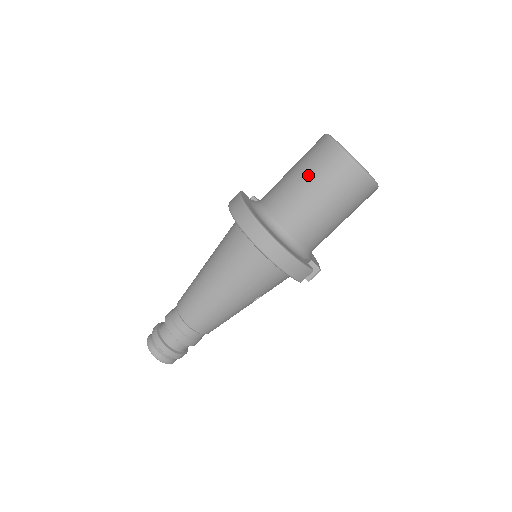
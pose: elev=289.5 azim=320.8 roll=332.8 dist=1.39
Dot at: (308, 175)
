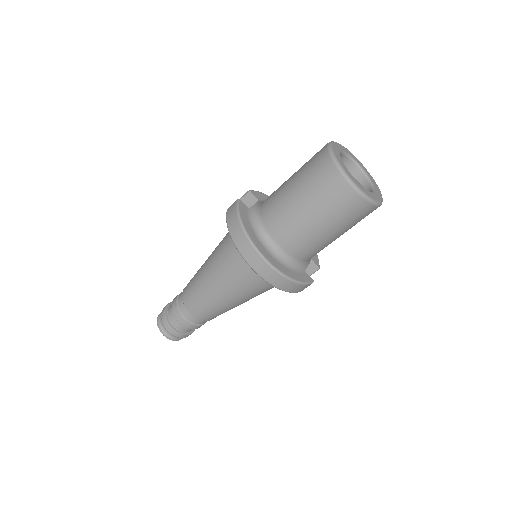
Dot at: (310, 202)
